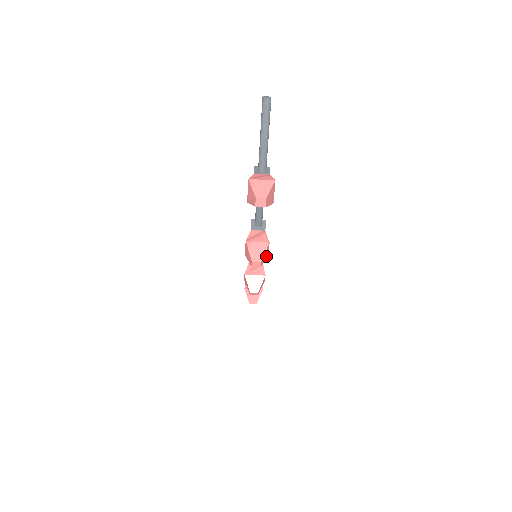
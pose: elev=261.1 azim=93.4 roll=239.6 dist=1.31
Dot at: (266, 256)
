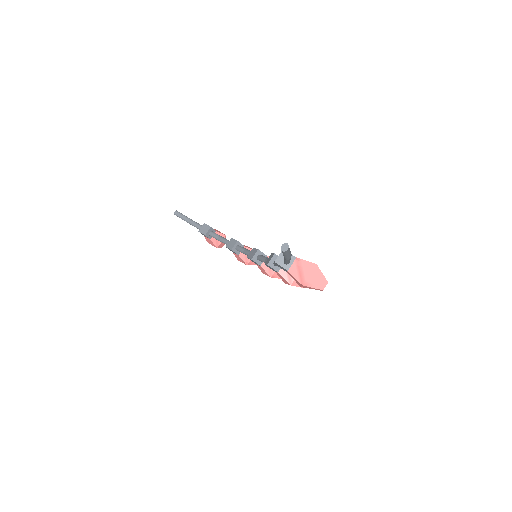
Dot at: occluded
